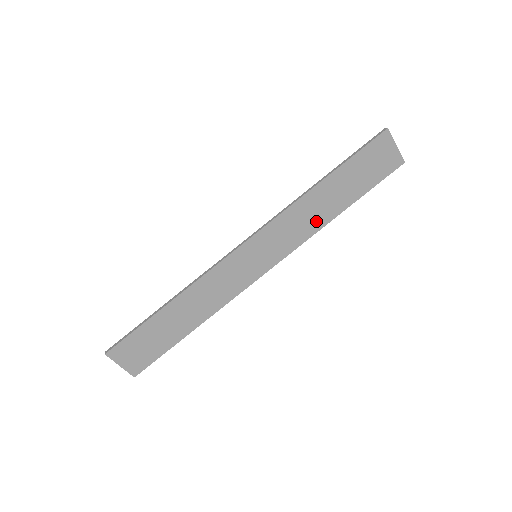
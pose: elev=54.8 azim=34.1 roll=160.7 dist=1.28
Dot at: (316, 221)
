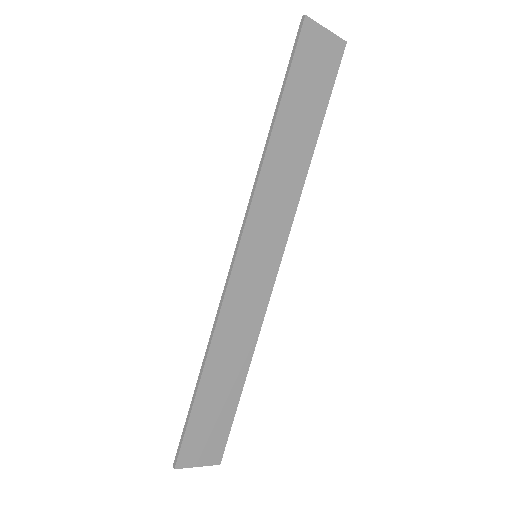
Dot at: (295, 175)
